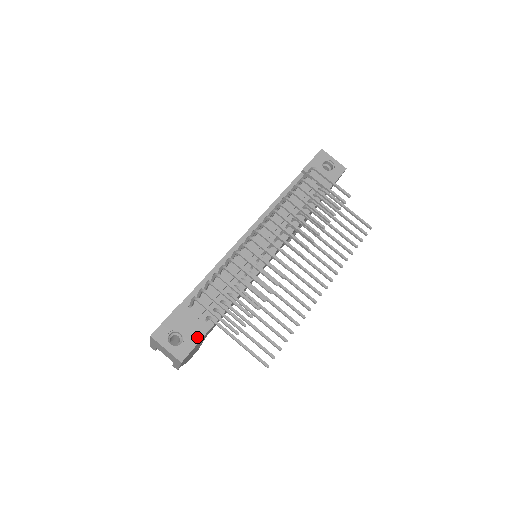
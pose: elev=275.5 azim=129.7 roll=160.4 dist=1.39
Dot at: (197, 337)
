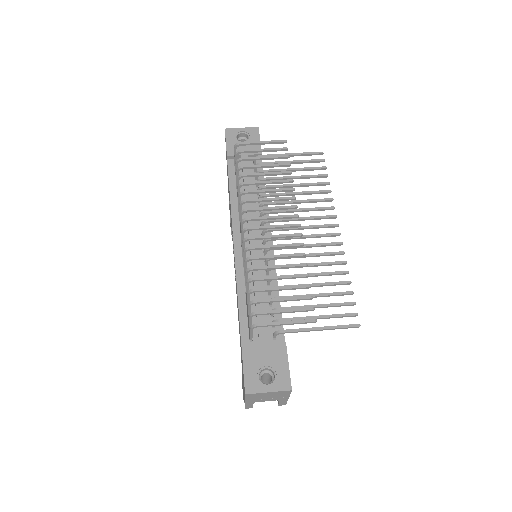
Dot at: (282, 358)
